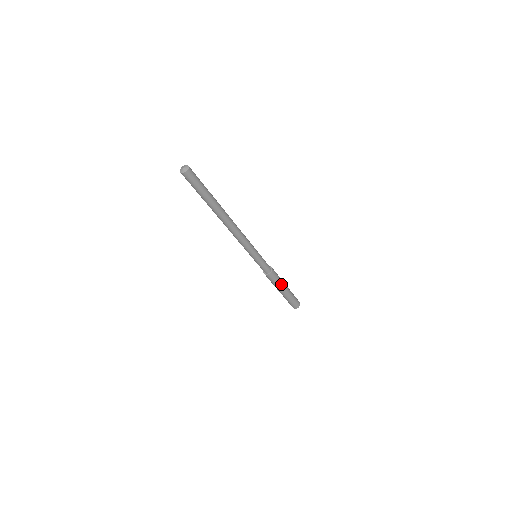
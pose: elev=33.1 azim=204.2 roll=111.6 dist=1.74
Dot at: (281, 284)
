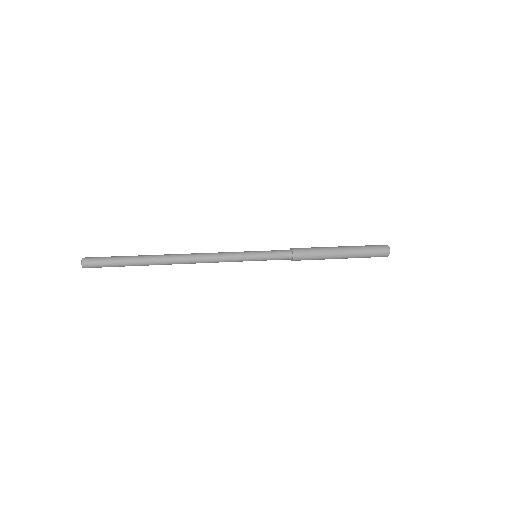
Dot at: (325, 257)
